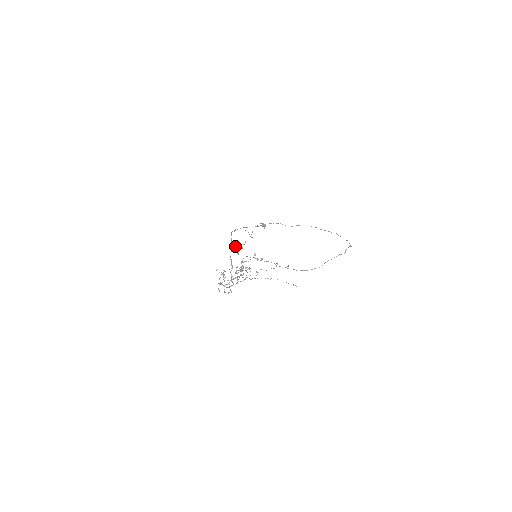
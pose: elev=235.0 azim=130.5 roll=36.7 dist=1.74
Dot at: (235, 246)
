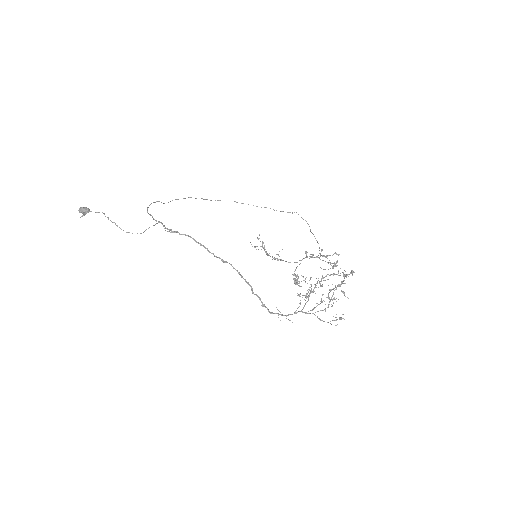
Dot at: (264, 249)
